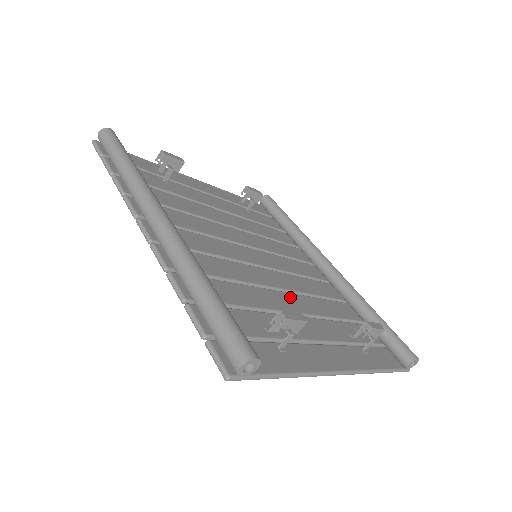
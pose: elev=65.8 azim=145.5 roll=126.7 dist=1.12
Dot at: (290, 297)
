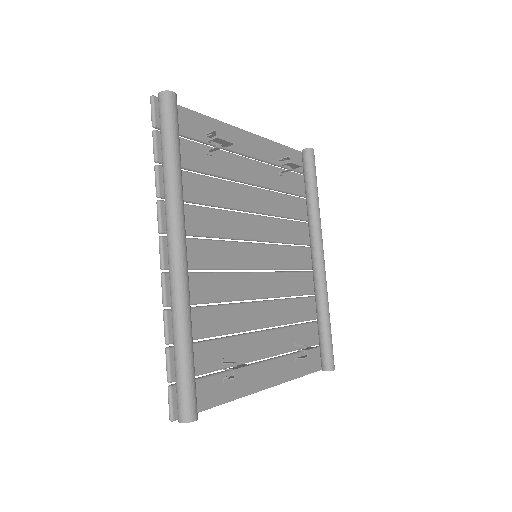
Dot at: (263, 308)
